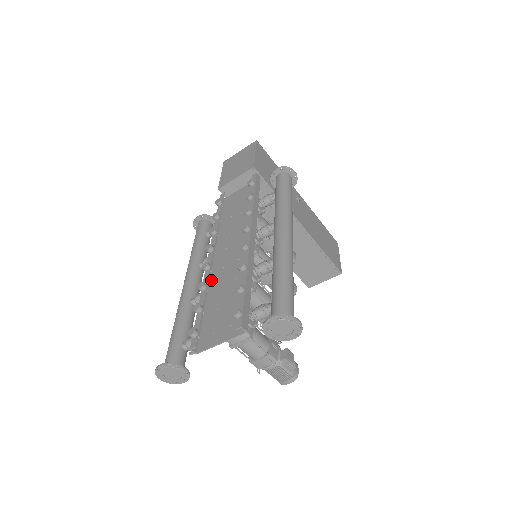
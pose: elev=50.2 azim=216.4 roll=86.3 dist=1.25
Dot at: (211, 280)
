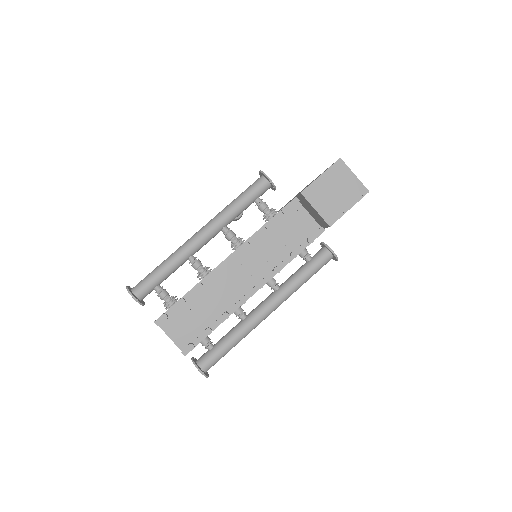
Dot at: (210, 276)
